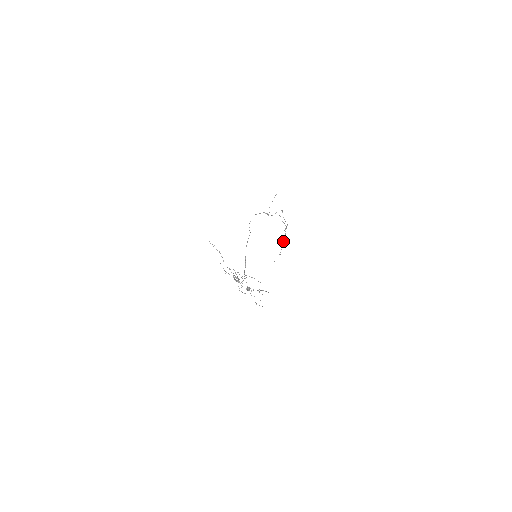
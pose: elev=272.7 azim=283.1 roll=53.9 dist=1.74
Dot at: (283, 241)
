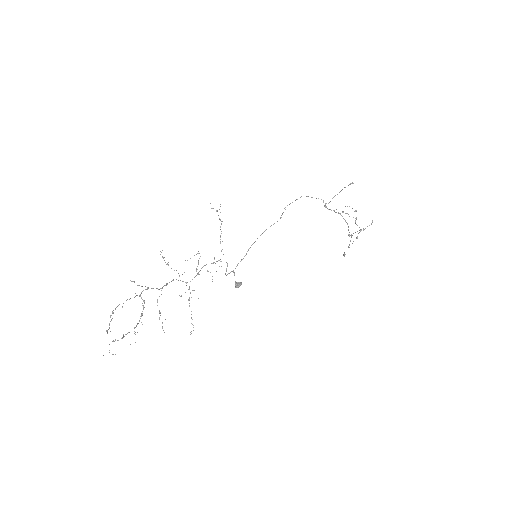
Dot at: occluded
